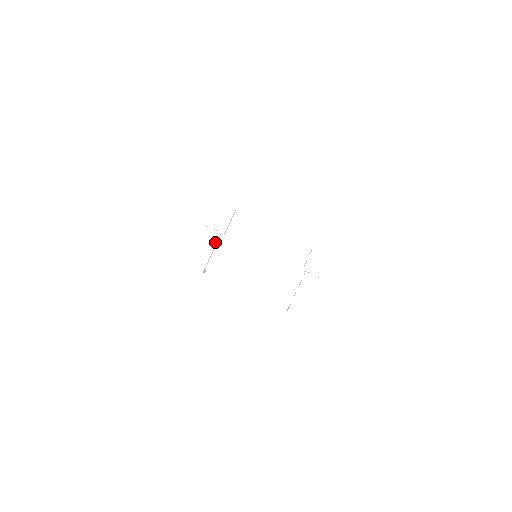
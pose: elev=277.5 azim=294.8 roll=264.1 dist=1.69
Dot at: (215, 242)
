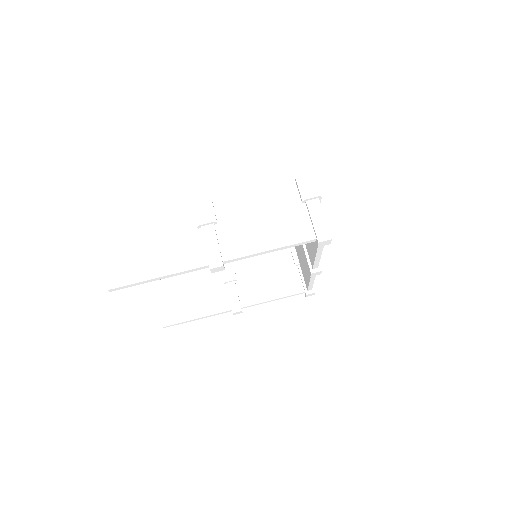
Dot at: (214, 234)
